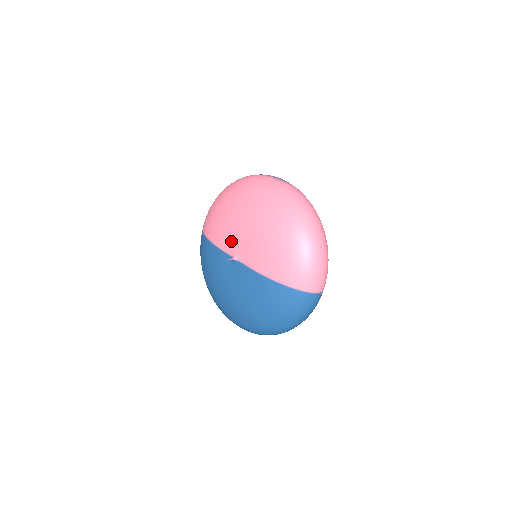
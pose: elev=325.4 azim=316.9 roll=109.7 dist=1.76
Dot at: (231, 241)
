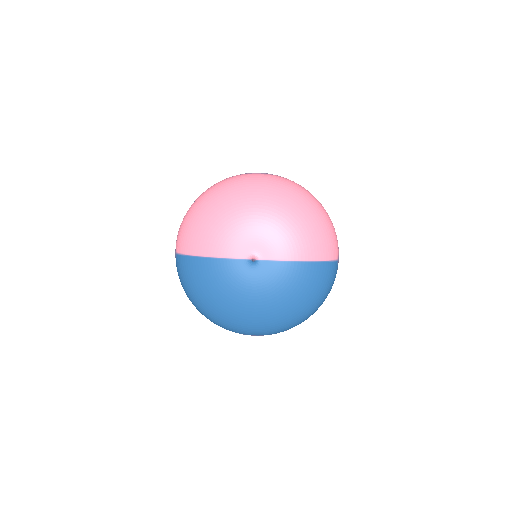
Dot at: (243, 244)
